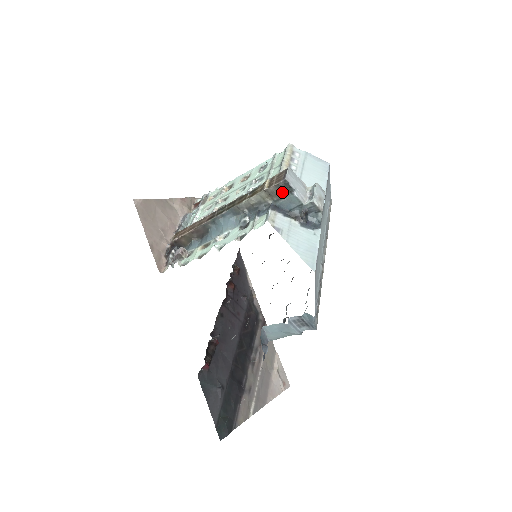
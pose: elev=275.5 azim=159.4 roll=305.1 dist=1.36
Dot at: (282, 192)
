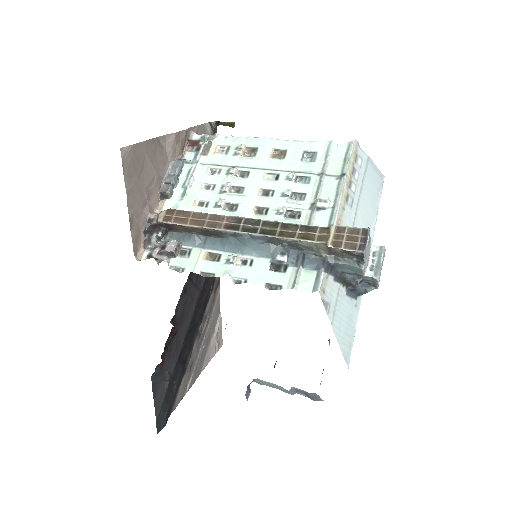
Dot at: (347, 255)
